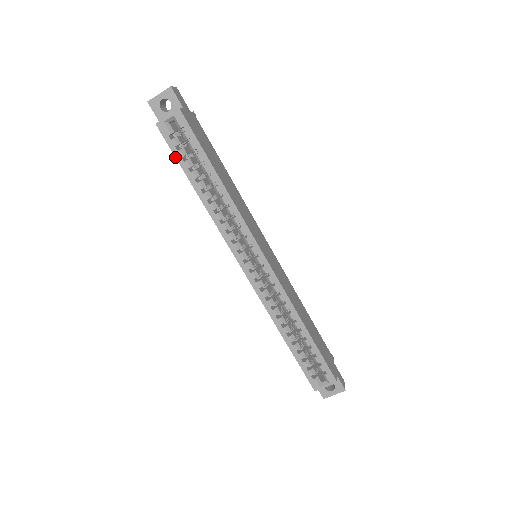
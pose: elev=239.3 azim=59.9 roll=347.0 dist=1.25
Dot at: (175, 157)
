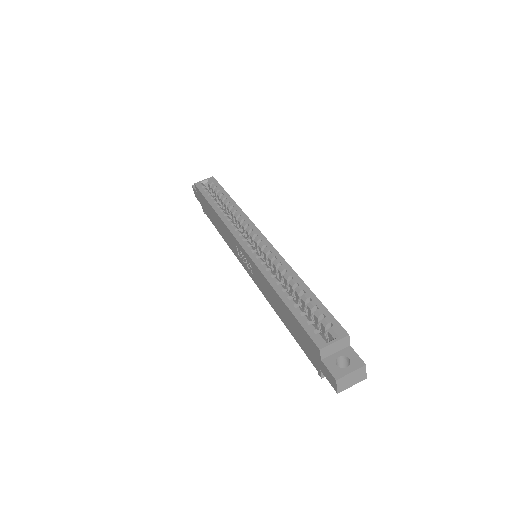
Dot at: (202, 195)
